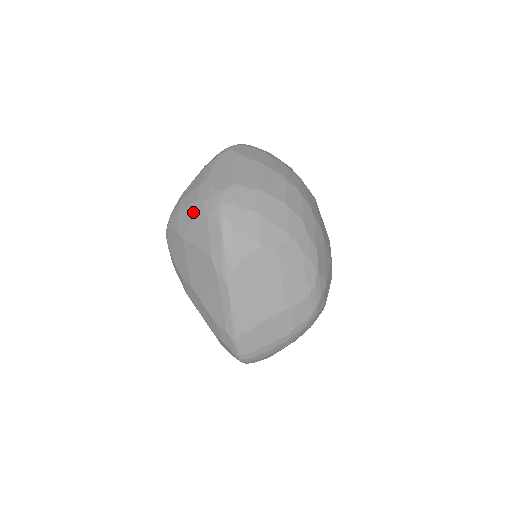
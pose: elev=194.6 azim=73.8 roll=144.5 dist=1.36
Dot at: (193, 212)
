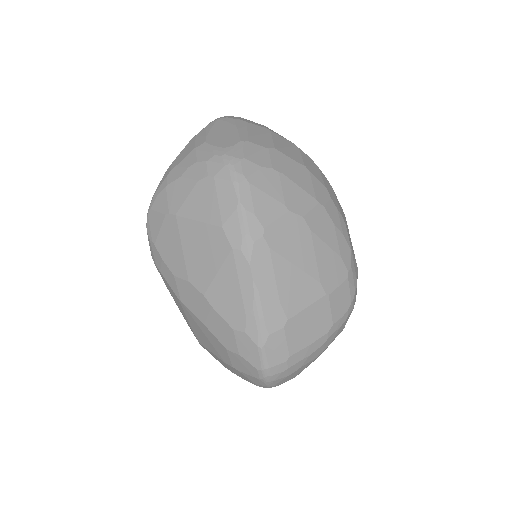
Dot at: (191, 178)
